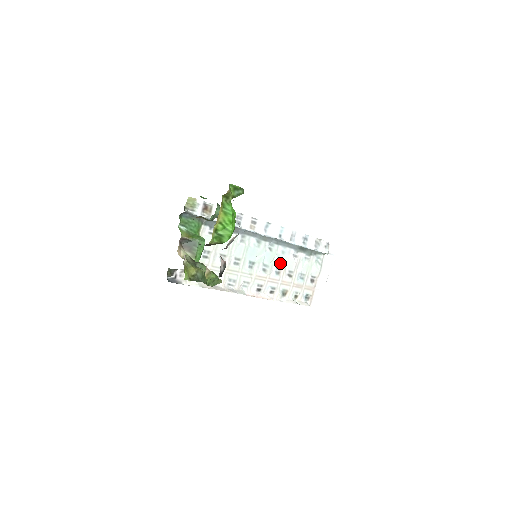
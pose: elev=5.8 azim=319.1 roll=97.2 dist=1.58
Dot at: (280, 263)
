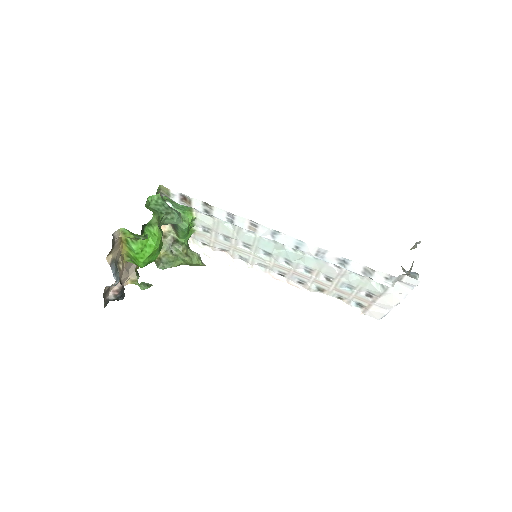
Dot at: (311, 265)
